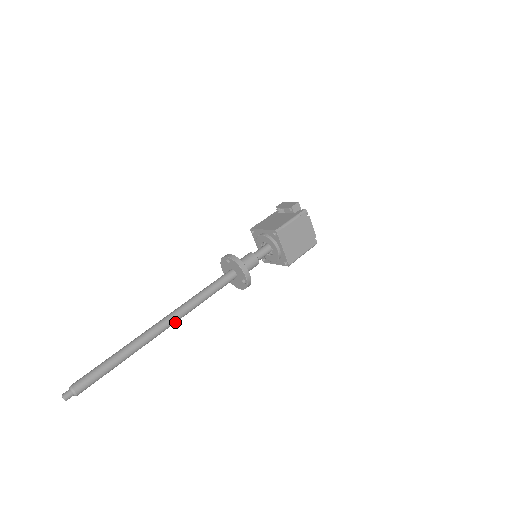
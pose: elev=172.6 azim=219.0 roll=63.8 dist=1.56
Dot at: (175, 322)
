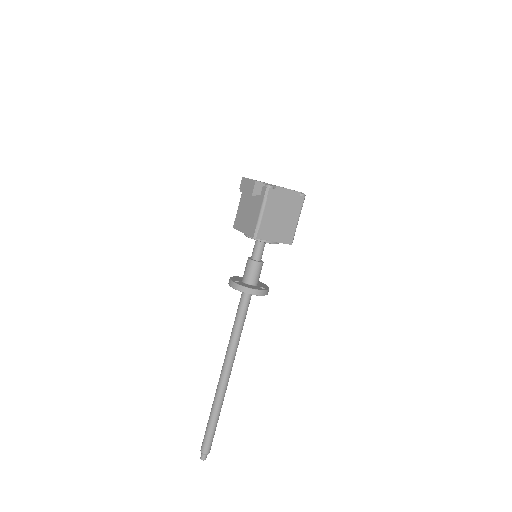
Dot at: occluded
